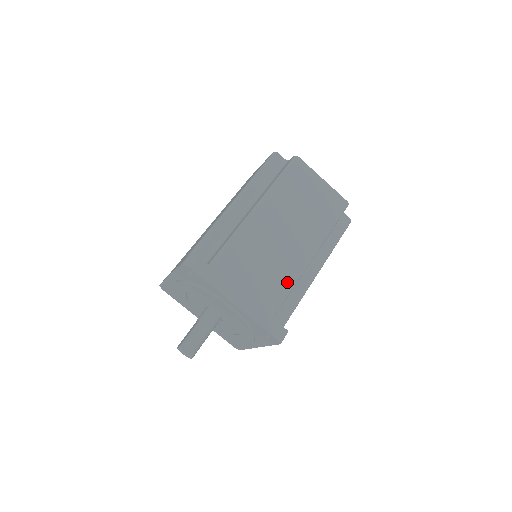
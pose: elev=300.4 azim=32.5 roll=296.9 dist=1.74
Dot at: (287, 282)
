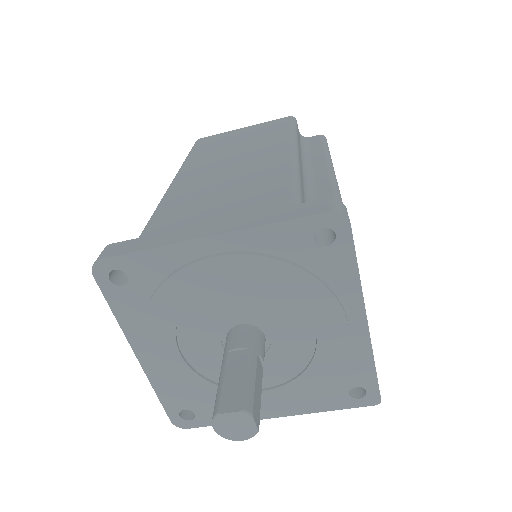
Dot at: occluded
